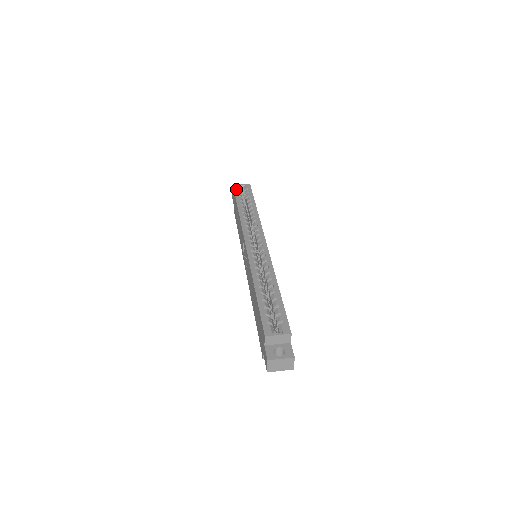
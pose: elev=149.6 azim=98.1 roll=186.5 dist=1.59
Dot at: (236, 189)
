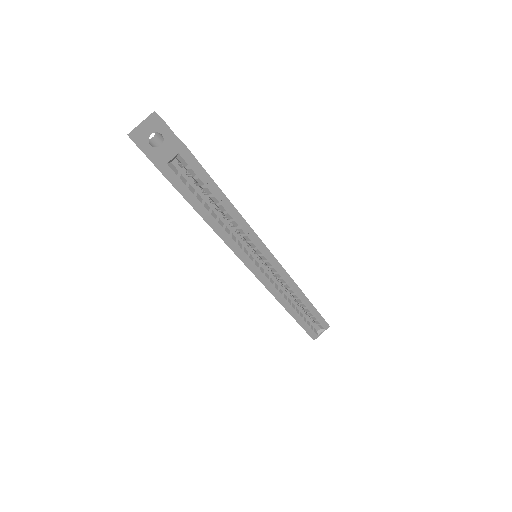
Dot at: (174, 180)
